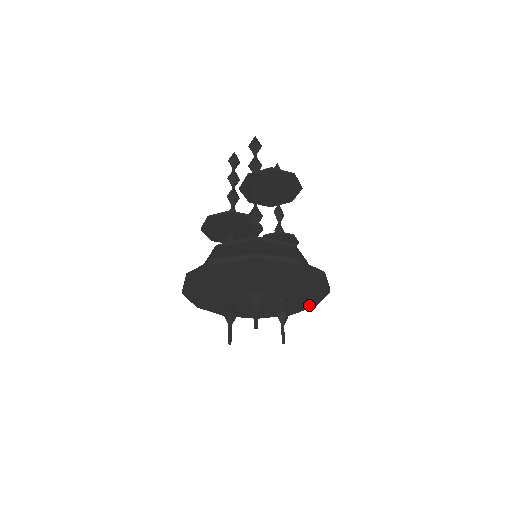
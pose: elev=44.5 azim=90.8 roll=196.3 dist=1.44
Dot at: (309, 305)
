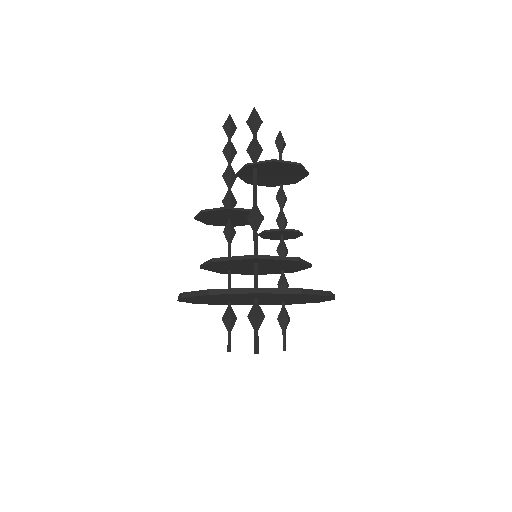
Dot at: (312, 302)
